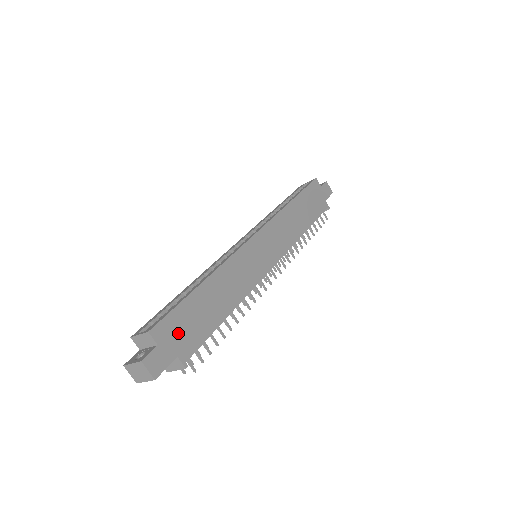
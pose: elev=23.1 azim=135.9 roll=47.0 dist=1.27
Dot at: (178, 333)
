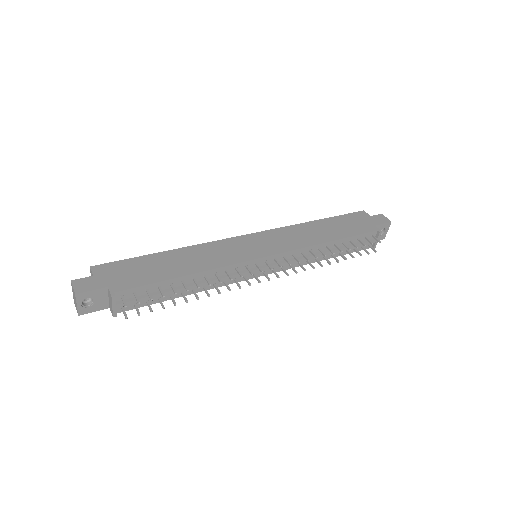
Dot at: (119, 274)
